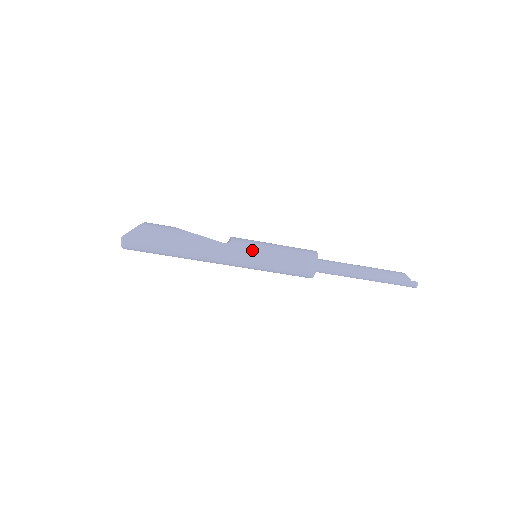
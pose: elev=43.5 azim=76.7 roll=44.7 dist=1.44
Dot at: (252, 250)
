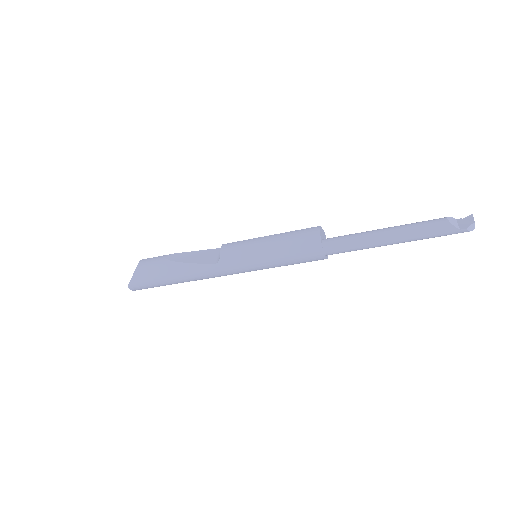
Dot at: (245, 261)
